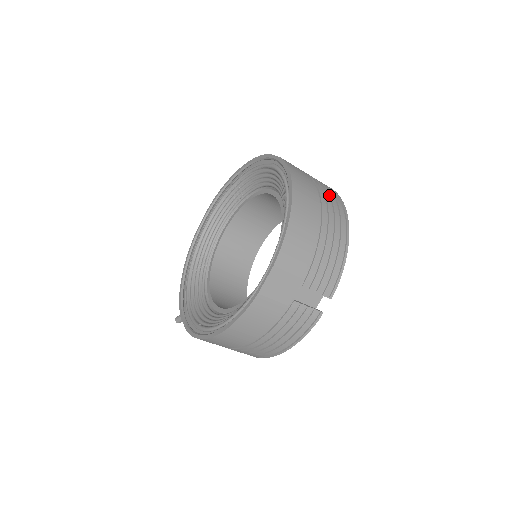
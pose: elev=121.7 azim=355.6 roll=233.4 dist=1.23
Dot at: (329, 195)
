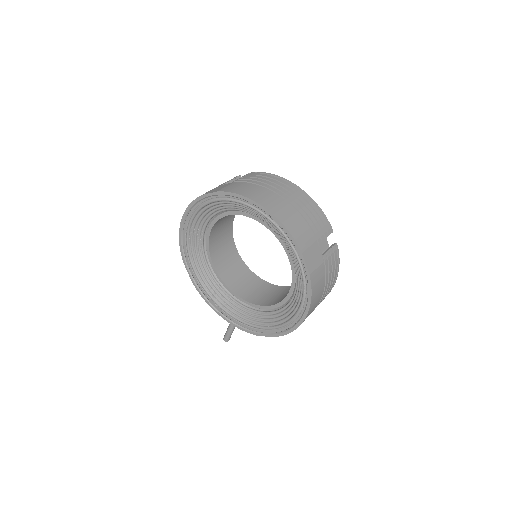
Dot at: (264, 180)
